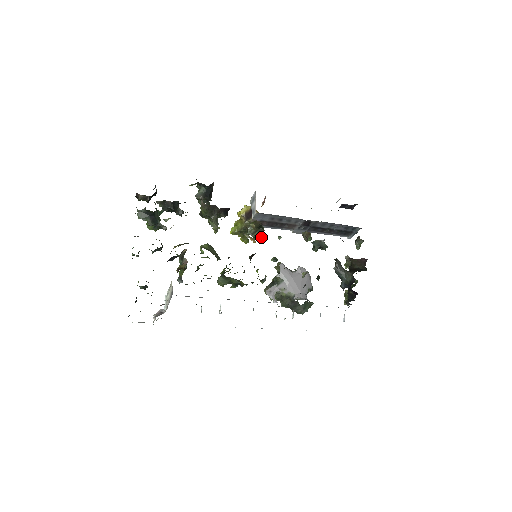
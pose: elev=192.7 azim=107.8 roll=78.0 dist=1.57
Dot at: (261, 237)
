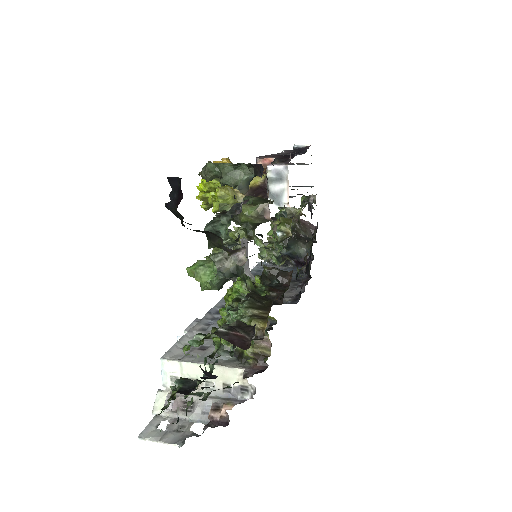
Dot at: occluded
